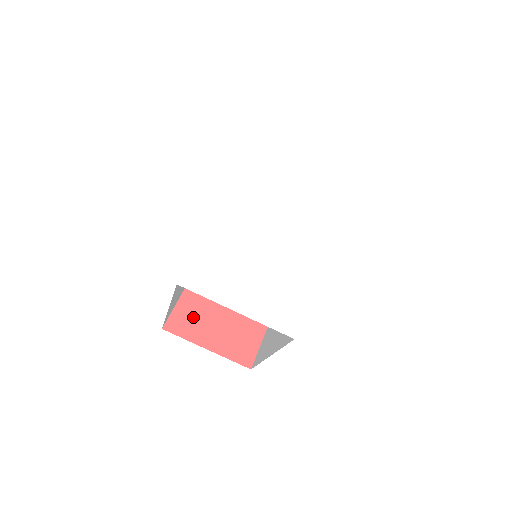
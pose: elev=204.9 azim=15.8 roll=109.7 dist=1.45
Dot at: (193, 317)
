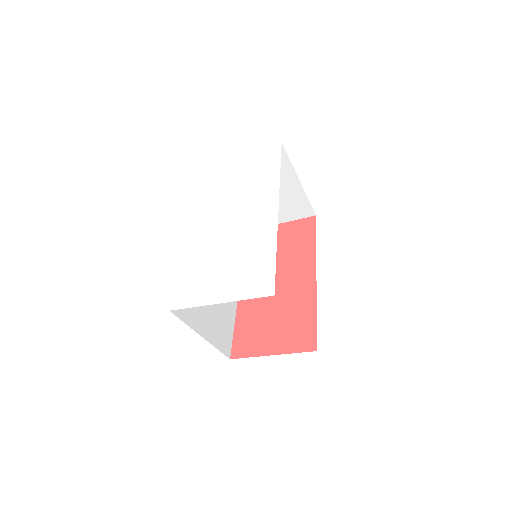
Dot at: (250, 336)
